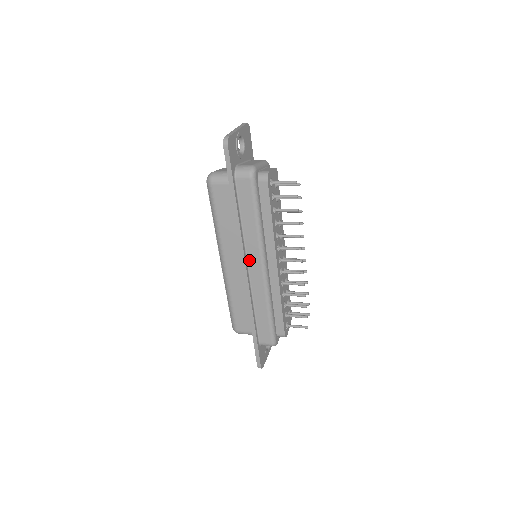
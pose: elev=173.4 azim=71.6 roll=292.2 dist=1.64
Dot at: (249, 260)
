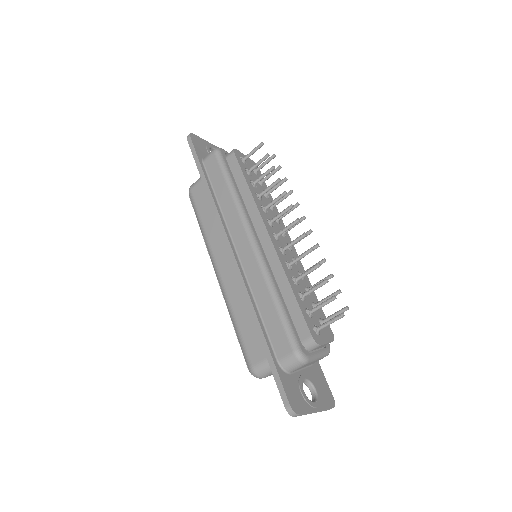
Dot at: (234, 238)
